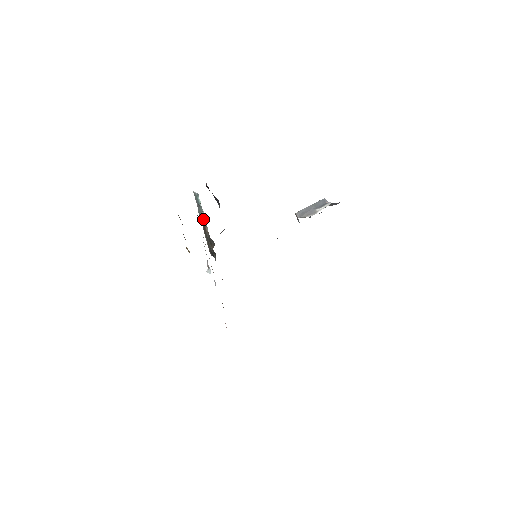
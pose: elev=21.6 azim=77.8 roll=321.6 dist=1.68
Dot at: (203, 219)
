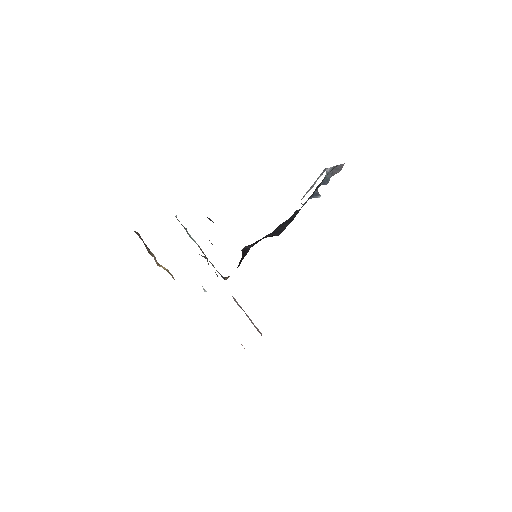
Dot at: (194, 241)
